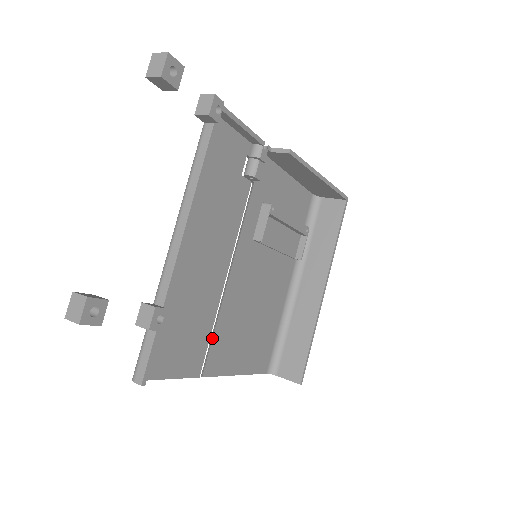
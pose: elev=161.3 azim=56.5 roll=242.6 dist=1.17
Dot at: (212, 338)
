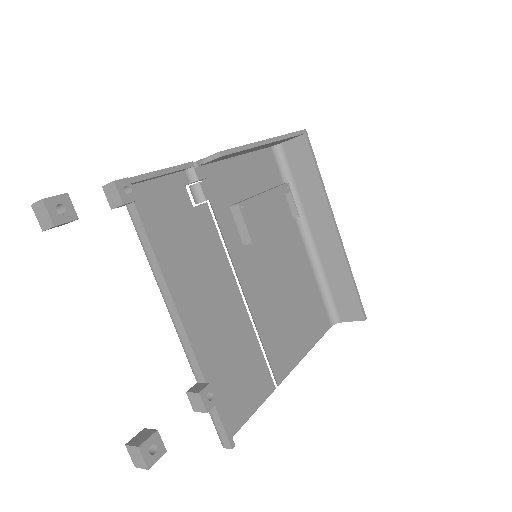
Dot at: (265, 352)
